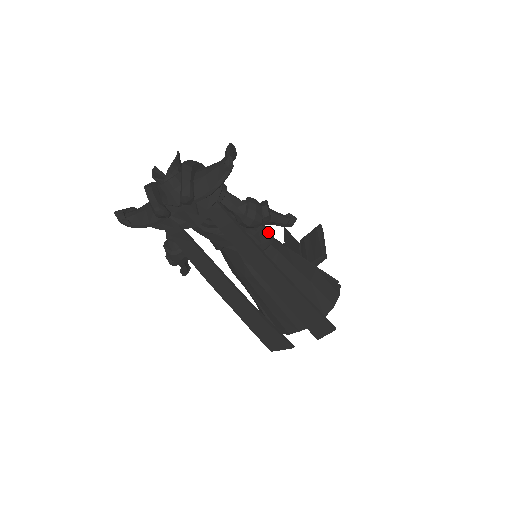
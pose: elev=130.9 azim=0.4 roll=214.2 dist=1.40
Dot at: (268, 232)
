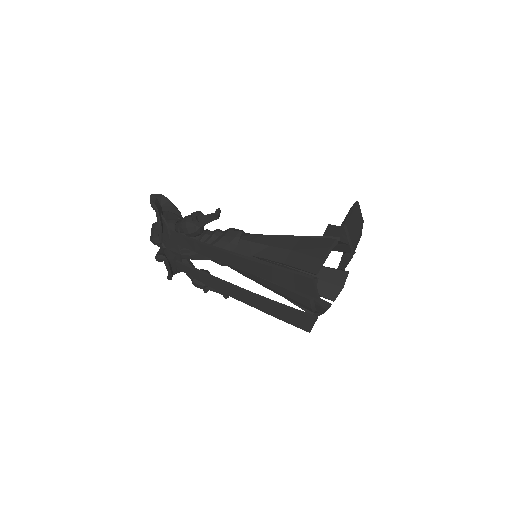
Dot at: (235, 232)
